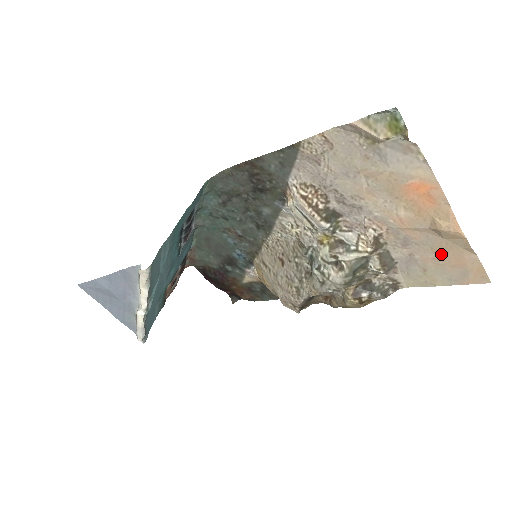
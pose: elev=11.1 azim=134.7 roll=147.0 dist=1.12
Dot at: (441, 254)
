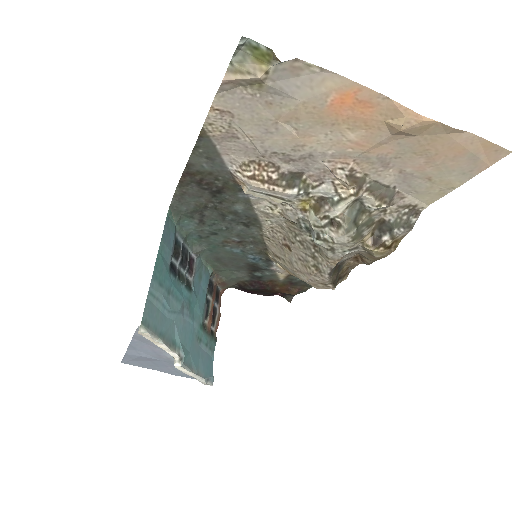
Dot at: (429, 153)
